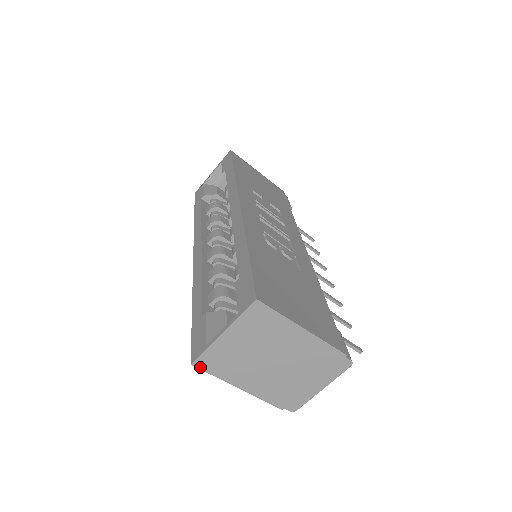
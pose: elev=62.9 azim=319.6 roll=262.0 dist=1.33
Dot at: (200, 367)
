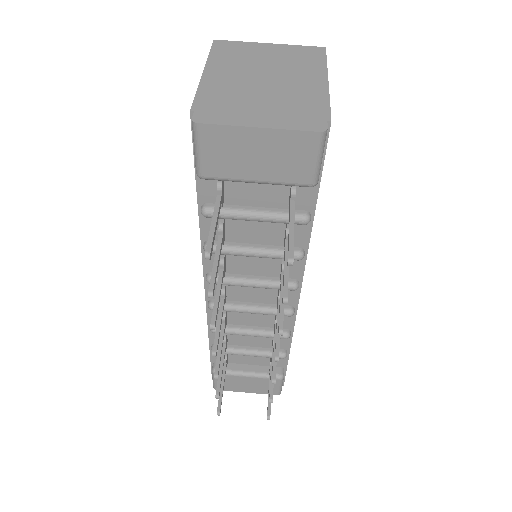
Dot at: (215, 45)
